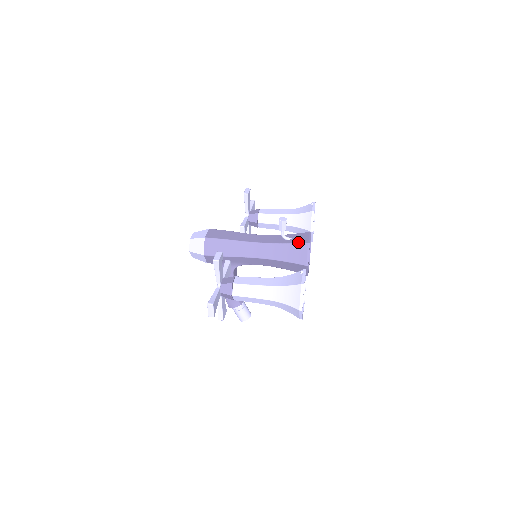
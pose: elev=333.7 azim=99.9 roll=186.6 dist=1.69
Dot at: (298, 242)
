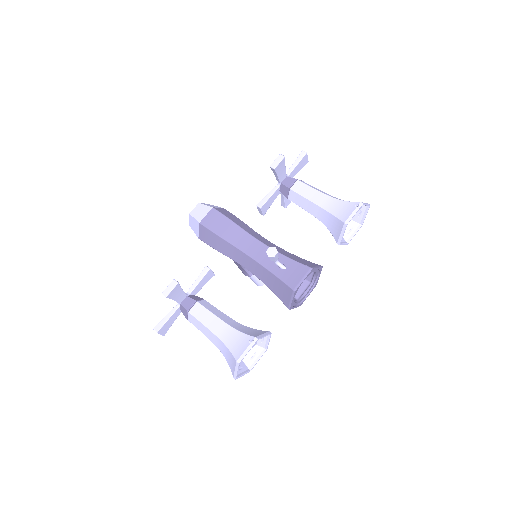
Dot at: (285, 281)
